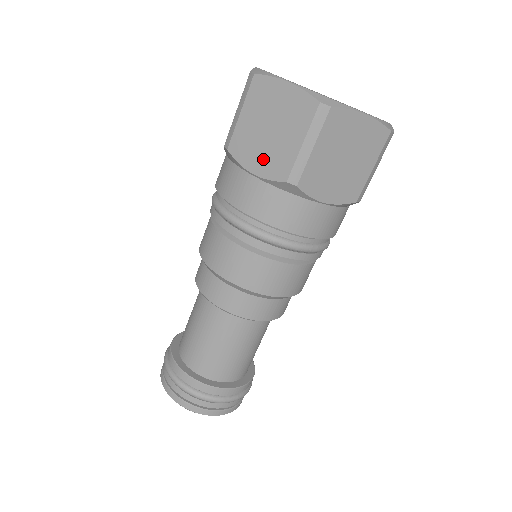
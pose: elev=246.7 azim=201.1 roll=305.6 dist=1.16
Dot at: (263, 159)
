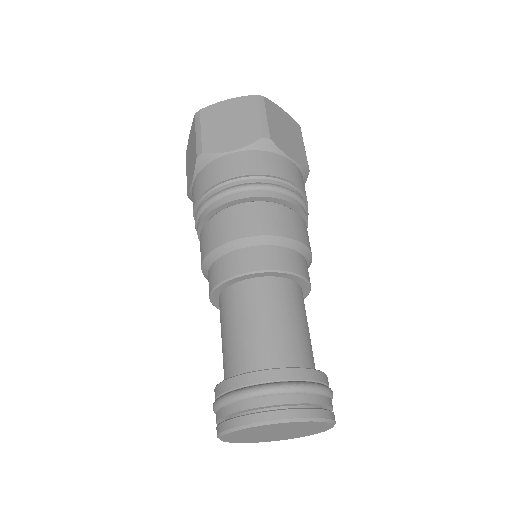
Dot at: (192, 170)
